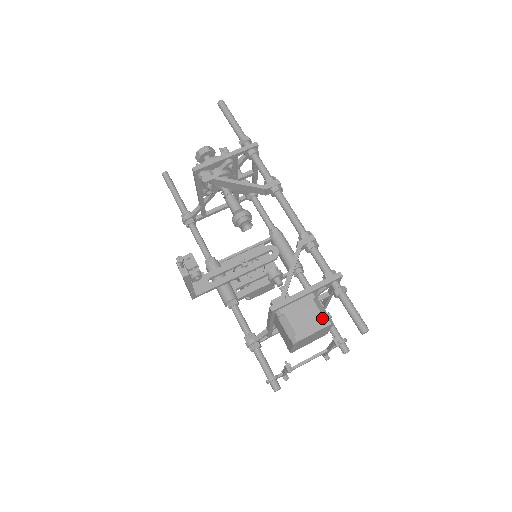
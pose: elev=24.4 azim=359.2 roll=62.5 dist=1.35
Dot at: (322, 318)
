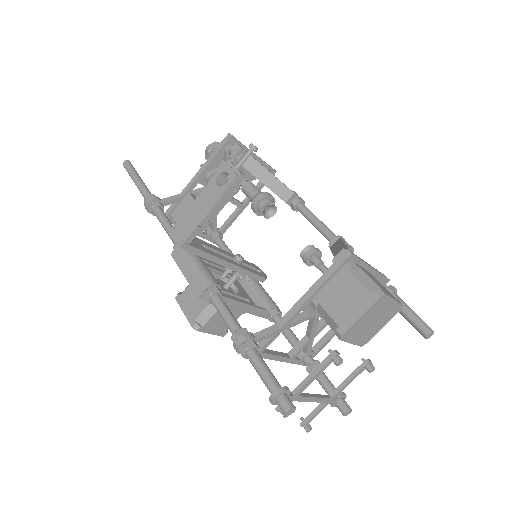
Dot at: occluded
